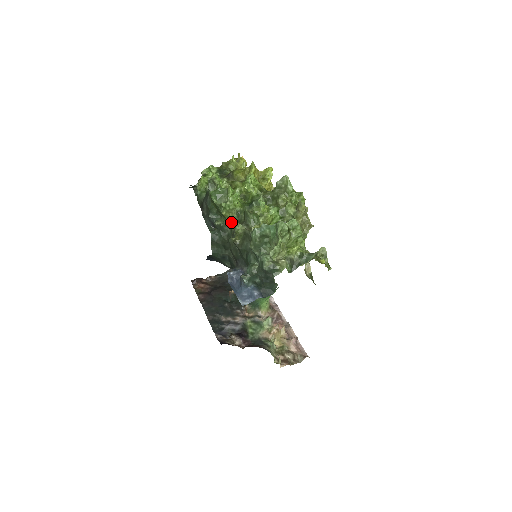
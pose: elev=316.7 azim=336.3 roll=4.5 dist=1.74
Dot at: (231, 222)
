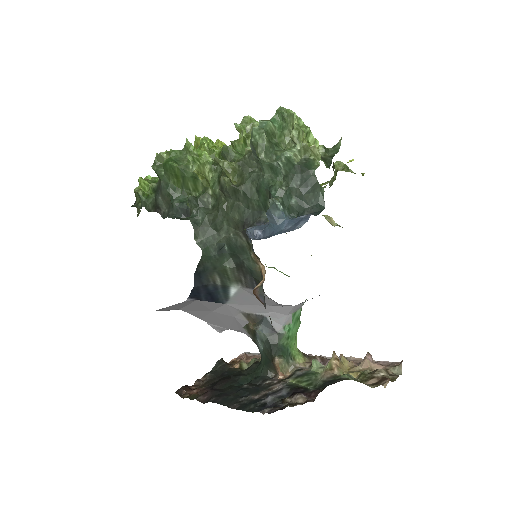
Dot at: (209, 187)
